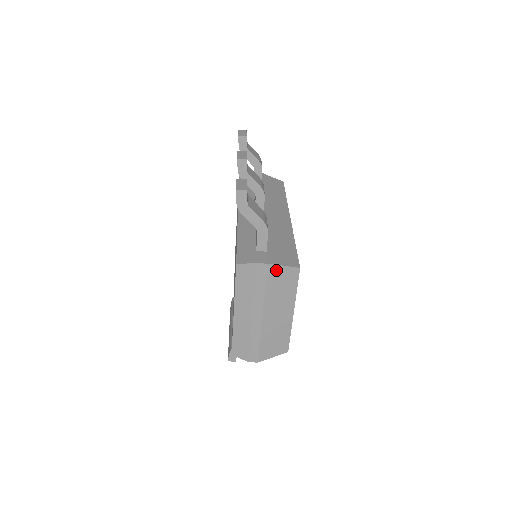
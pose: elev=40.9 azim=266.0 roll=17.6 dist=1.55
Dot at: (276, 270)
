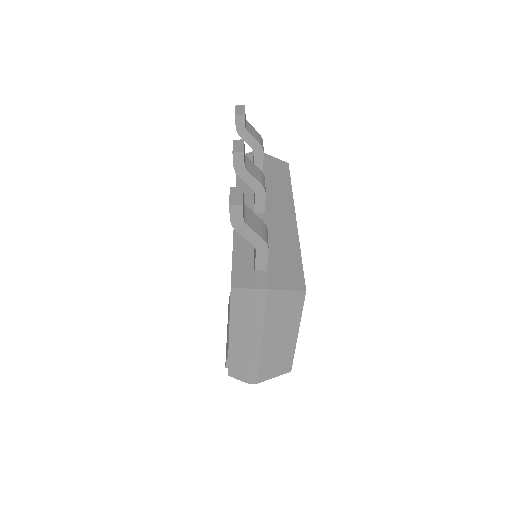
Dot at: (278, 295)
